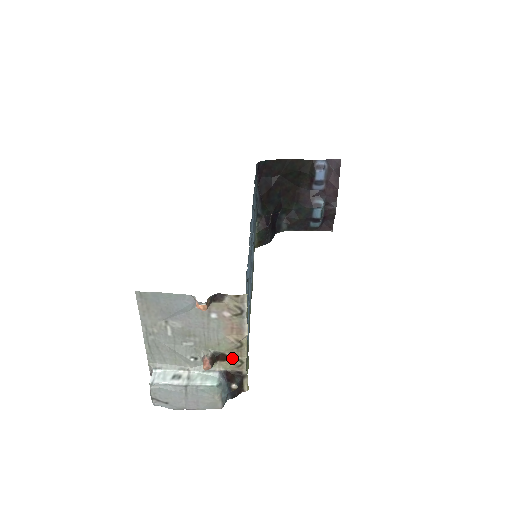
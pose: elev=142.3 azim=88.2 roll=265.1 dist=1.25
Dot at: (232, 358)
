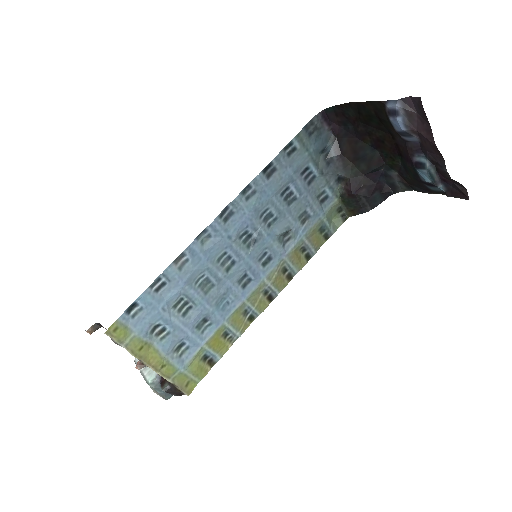
Dot at: occluded
